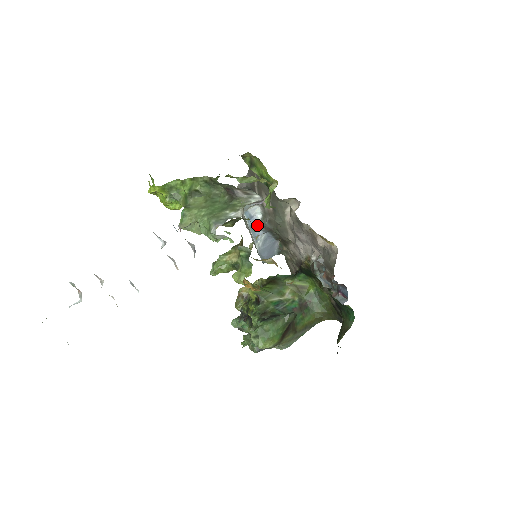
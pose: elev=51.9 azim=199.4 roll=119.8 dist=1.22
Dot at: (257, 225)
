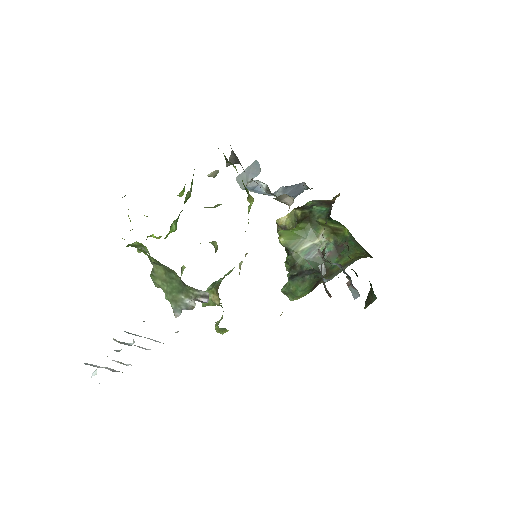
Dot at: (264, 192)
